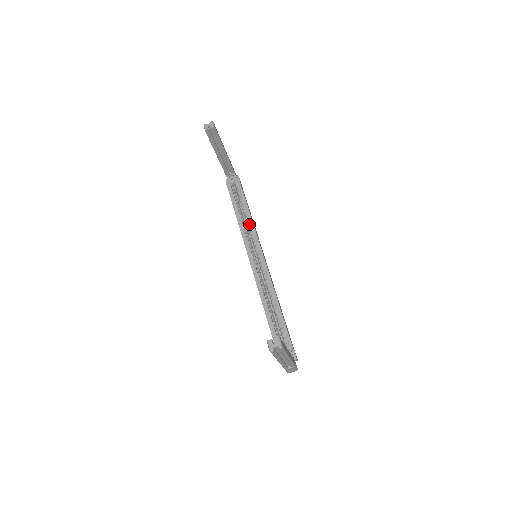
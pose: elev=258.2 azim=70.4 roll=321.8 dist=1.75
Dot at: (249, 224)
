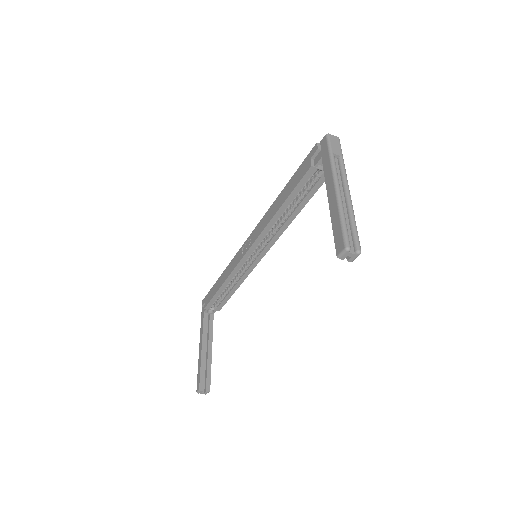
Dot at: (282, 227)
